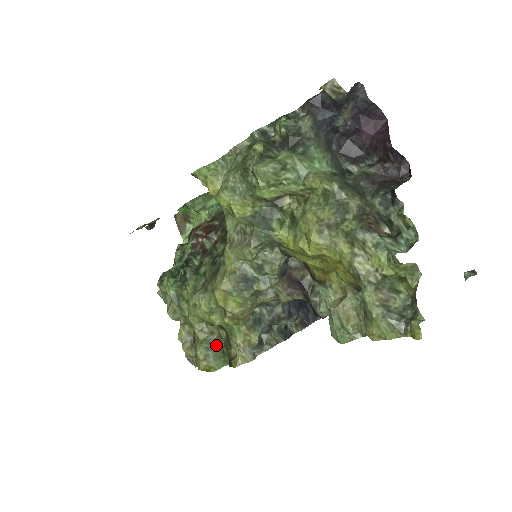
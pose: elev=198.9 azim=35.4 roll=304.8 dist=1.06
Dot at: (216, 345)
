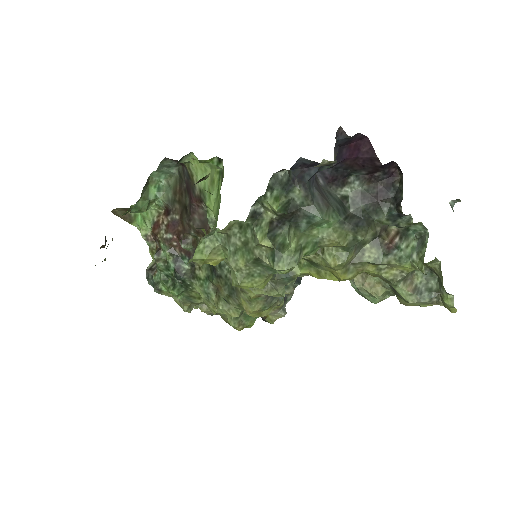
Dot at: occluded
